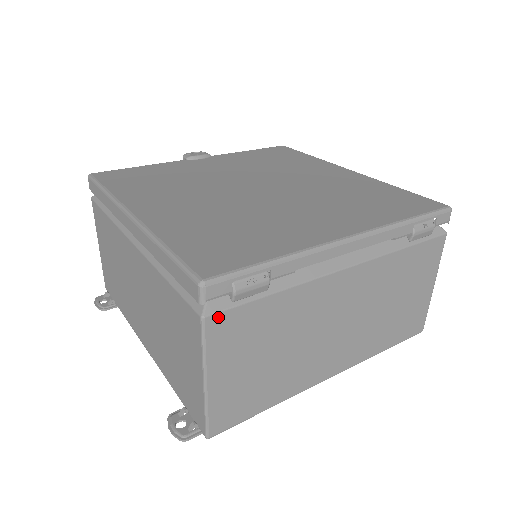
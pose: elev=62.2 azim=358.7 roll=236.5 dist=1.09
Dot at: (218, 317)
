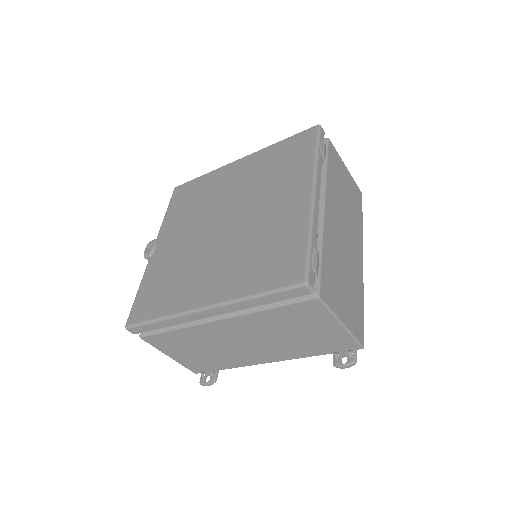
Dot at: (321, 290)
